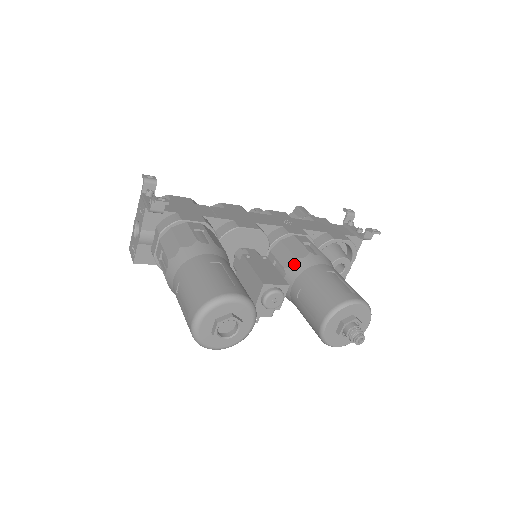
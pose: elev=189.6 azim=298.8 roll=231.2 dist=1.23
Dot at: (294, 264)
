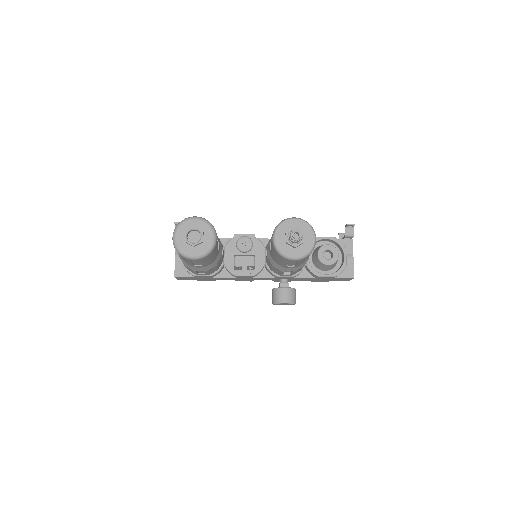
Dot at: occluded
